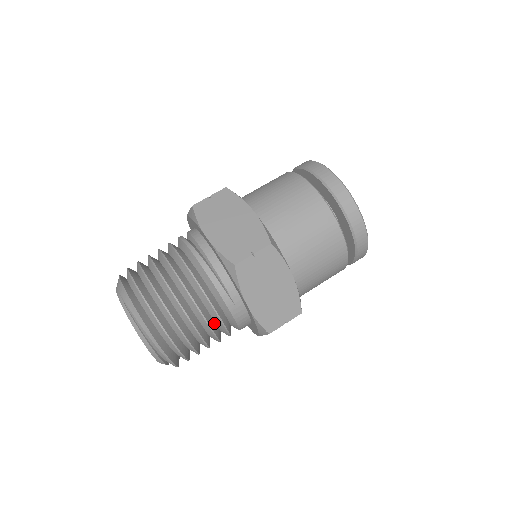
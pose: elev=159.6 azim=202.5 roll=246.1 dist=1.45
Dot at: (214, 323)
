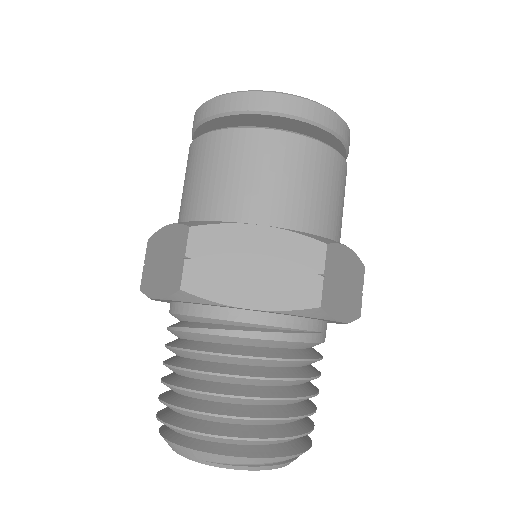
Dot at: (310, 366)
